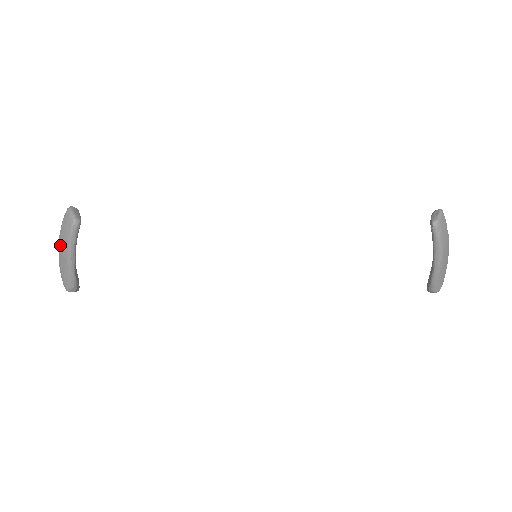
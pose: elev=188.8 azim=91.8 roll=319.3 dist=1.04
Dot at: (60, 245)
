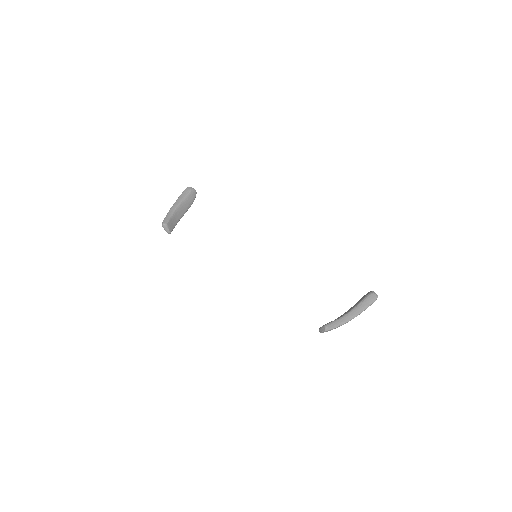
Dot at: occluded
